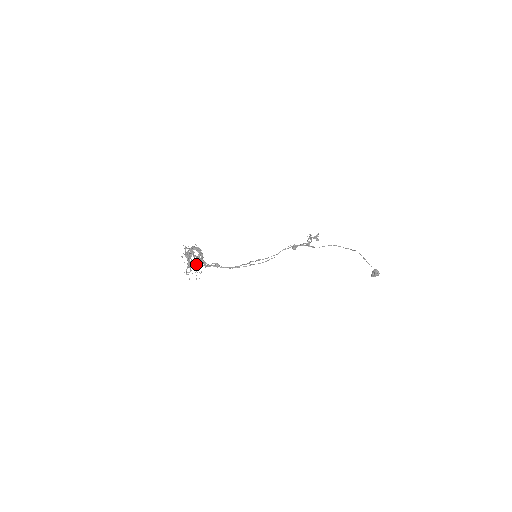
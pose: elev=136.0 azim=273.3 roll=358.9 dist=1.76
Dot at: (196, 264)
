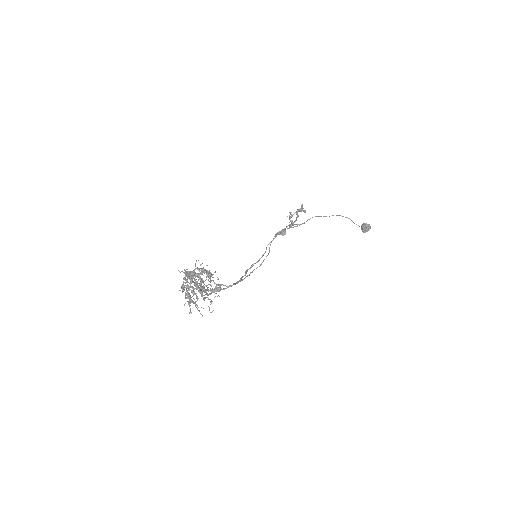
Dot at: (201, 293)
